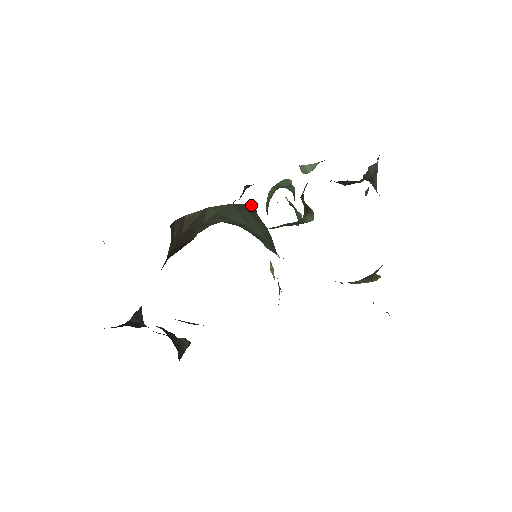
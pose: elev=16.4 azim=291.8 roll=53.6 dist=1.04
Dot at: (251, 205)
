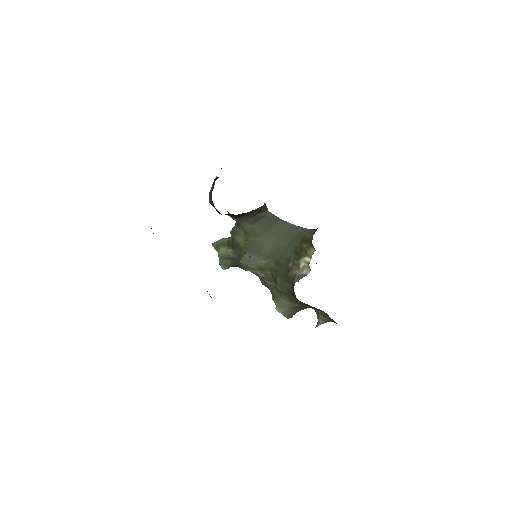
Dot at: (301, 227)
